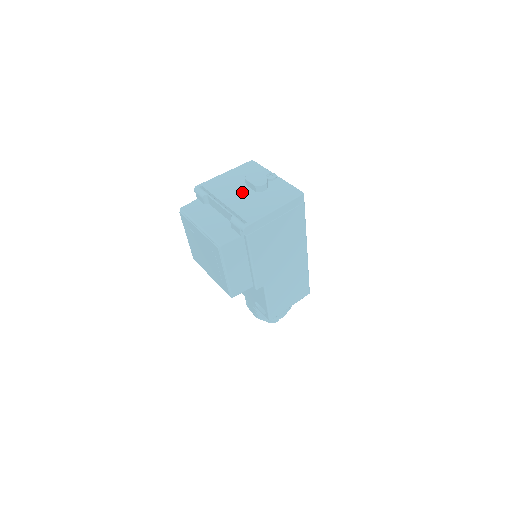
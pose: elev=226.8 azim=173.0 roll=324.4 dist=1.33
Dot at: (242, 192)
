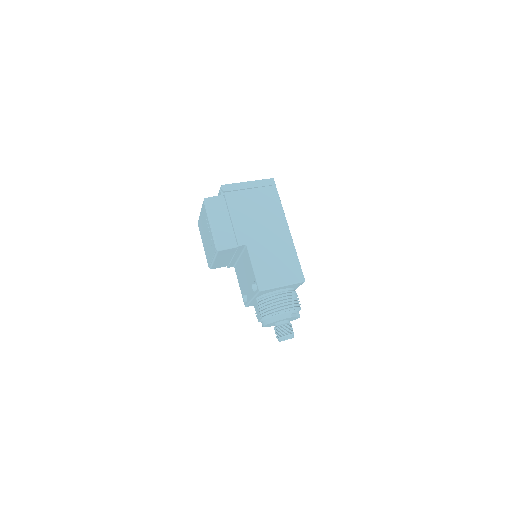
Dot at: occluded
